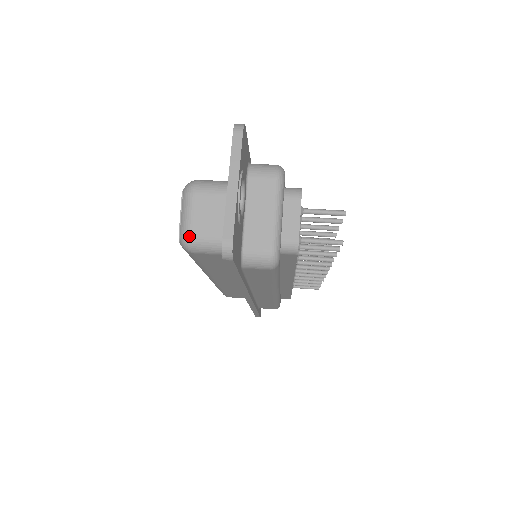
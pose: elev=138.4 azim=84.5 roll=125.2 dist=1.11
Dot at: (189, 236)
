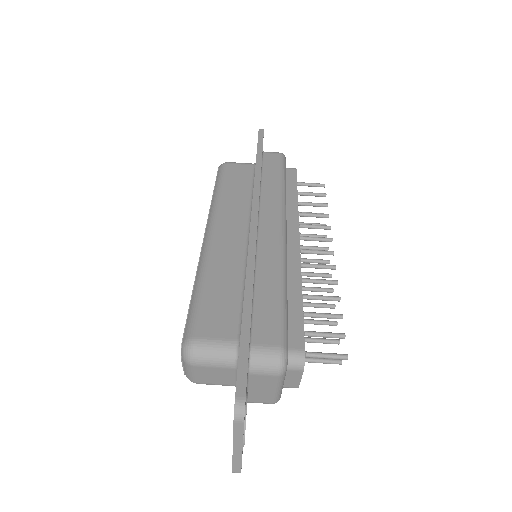
Dot at: occluded
